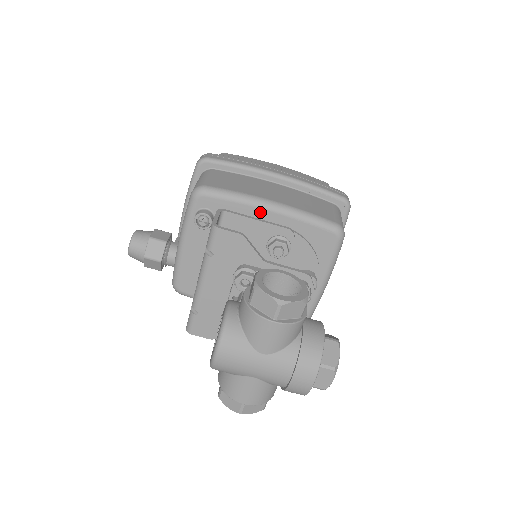
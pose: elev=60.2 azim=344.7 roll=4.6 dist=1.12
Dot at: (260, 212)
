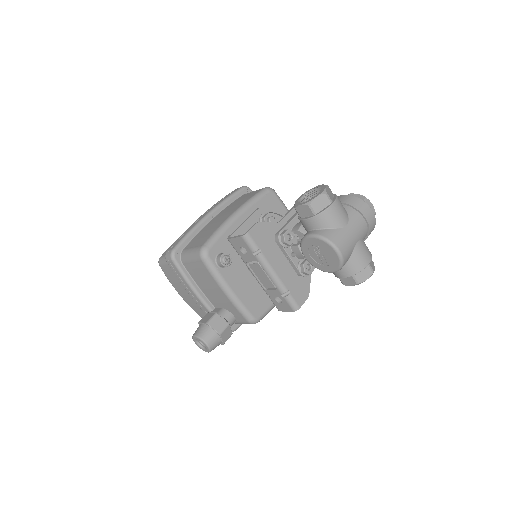
Dot at: (237, 223)
